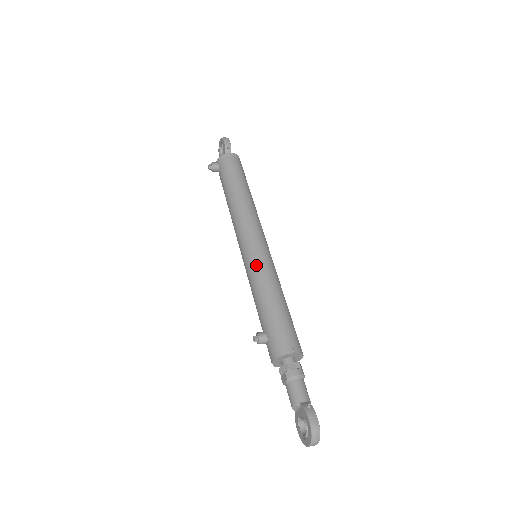
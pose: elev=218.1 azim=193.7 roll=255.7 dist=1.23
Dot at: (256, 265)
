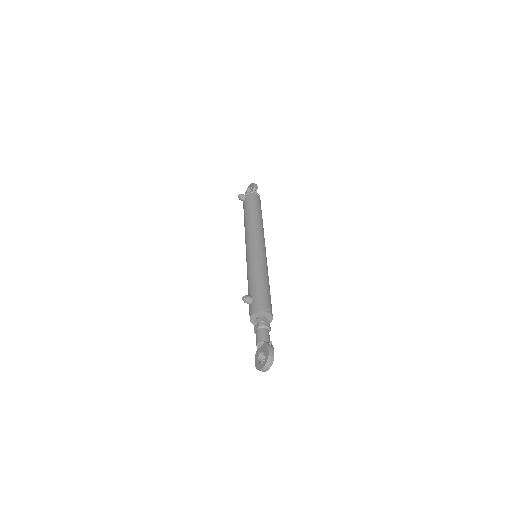
Dot at: (257, 258)
